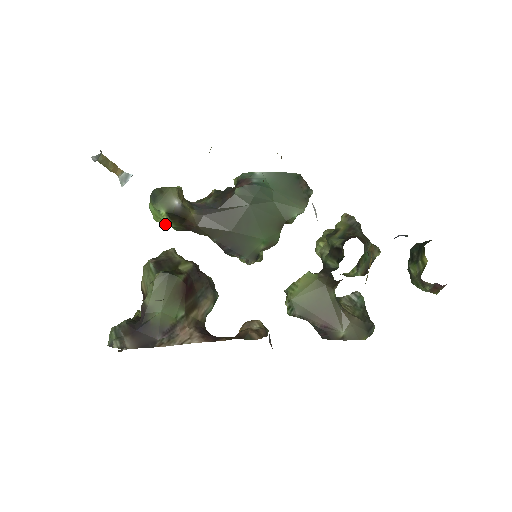
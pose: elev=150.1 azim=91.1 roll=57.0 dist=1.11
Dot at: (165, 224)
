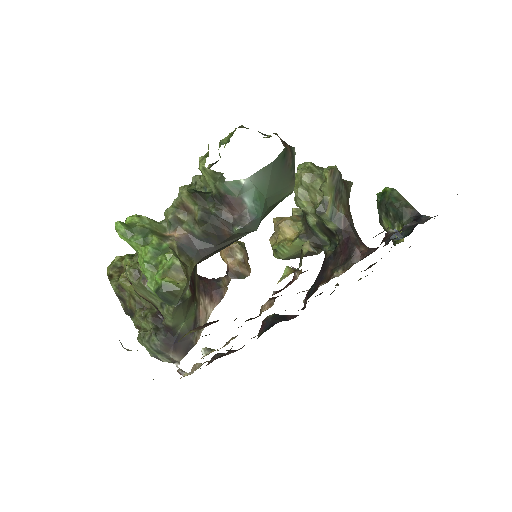
Dot at: occluded
